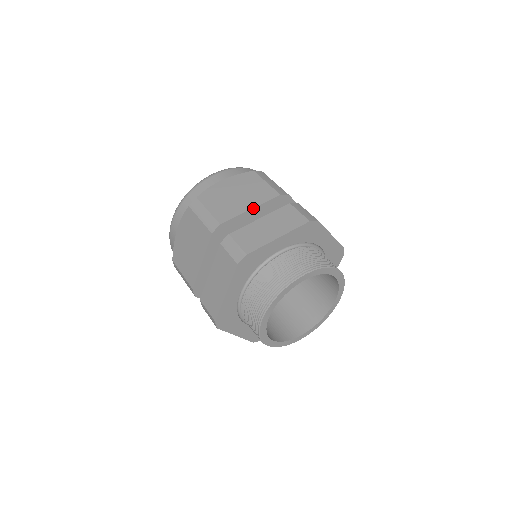
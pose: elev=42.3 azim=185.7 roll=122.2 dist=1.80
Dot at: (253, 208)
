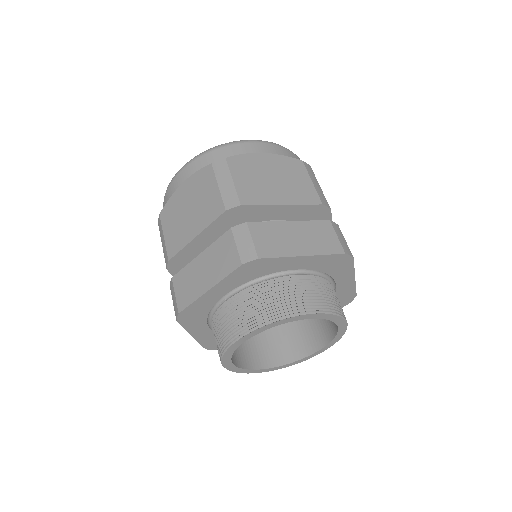
Dot at: (286, 204)
